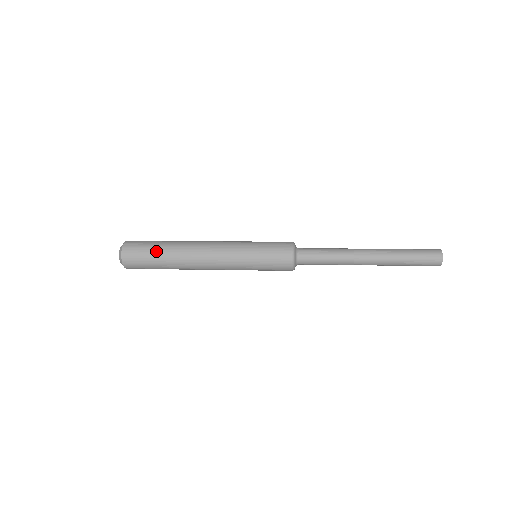
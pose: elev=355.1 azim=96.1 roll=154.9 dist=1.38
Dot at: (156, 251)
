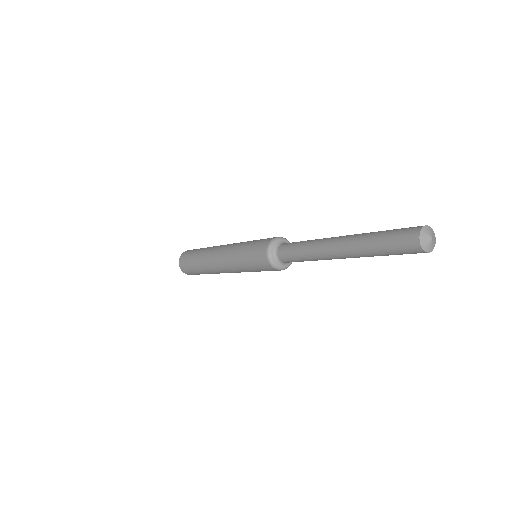
Dot at: (196, 251)
